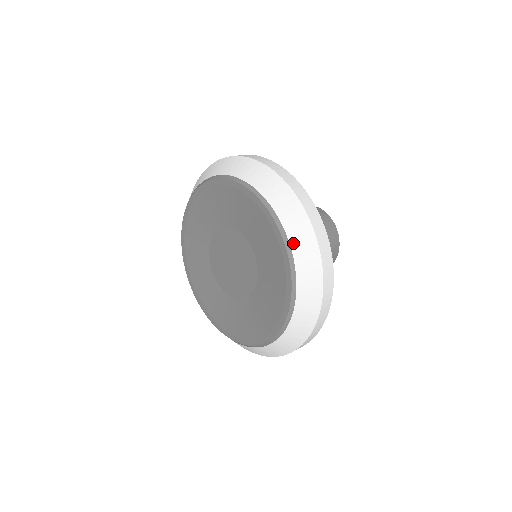
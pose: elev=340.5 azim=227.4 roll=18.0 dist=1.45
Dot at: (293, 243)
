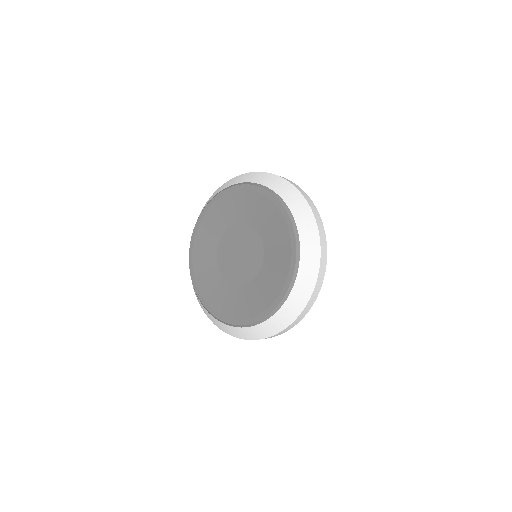
Dot at: (302, 245)
